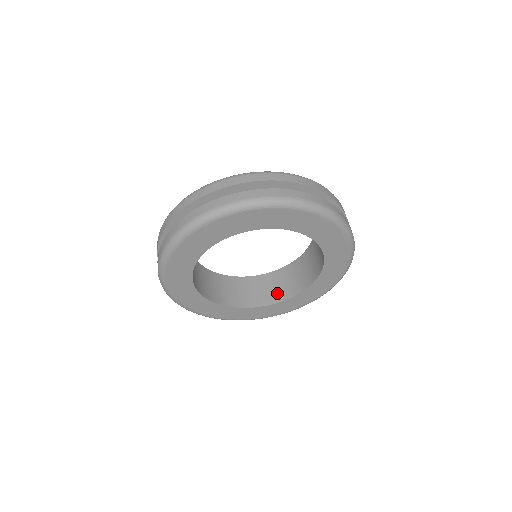
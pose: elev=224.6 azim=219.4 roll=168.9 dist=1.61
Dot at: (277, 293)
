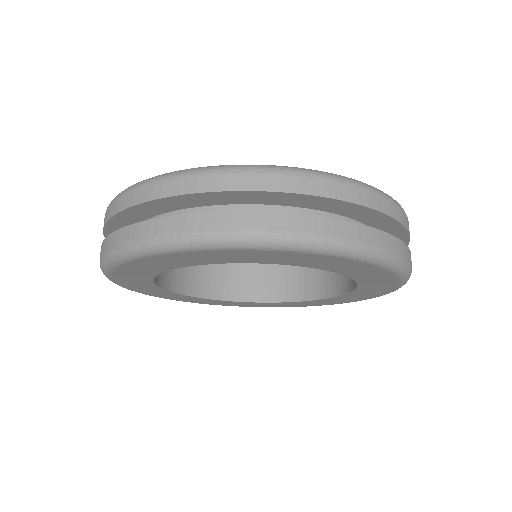
Dot at: (223, 285)
